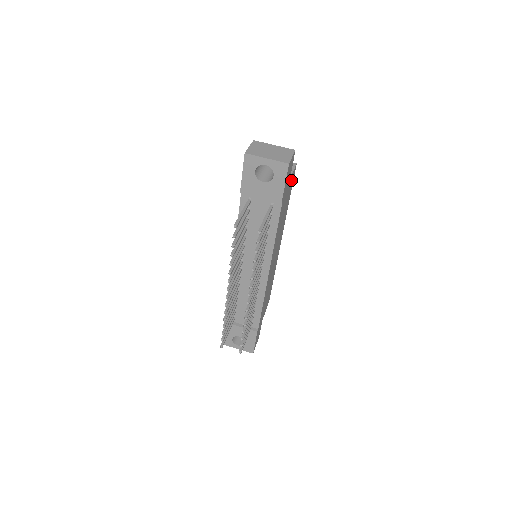
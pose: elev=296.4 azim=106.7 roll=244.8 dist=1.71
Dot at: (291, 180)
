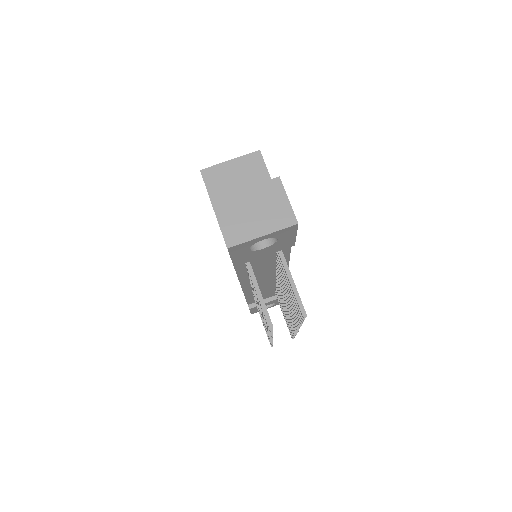
Dot at: occluded
